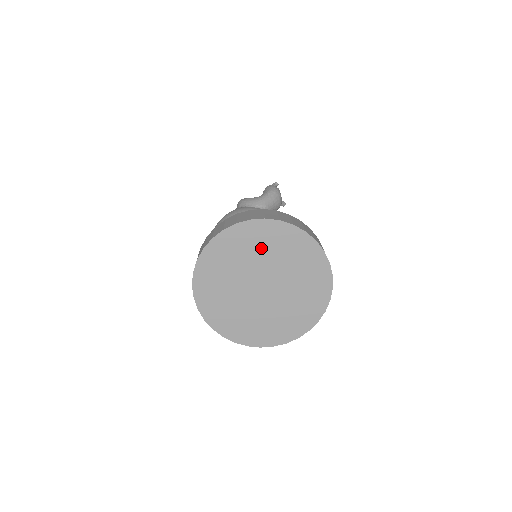
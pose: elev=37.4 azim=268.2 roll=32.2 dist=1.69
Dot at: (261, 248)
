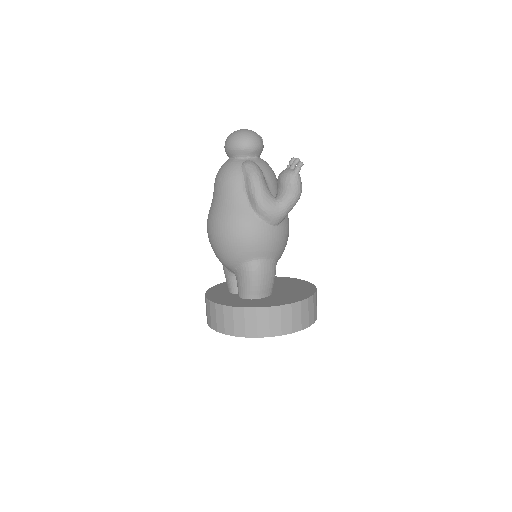
Dot at: occluded
